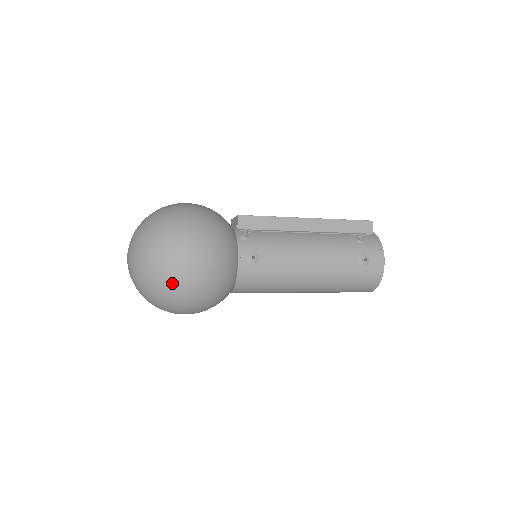
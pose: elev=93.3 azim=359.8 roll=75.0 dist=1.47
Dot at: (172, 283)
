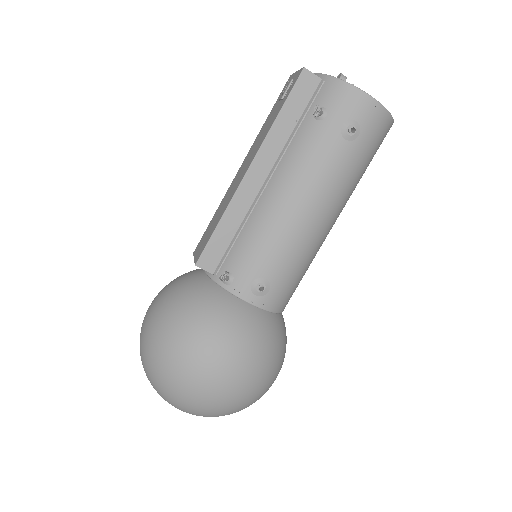
Dot at: (239, 403)
